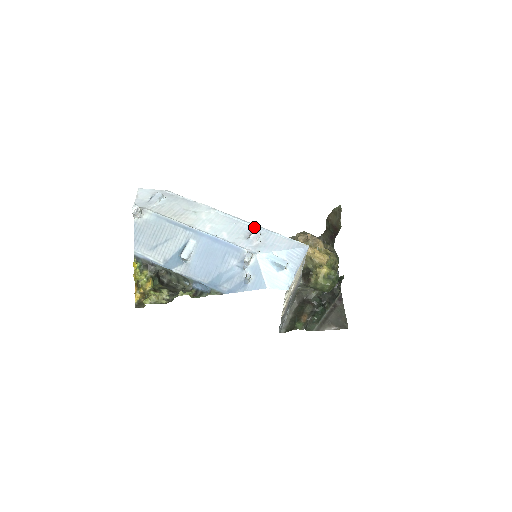
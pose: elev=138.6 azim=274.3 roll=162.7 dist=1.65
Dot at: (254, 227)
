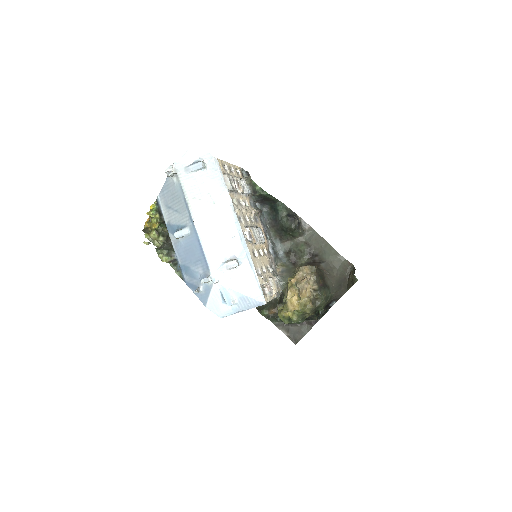
Dot at: (244, 253)
